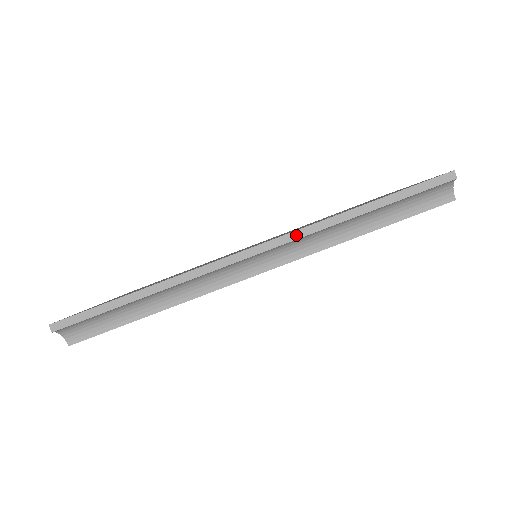
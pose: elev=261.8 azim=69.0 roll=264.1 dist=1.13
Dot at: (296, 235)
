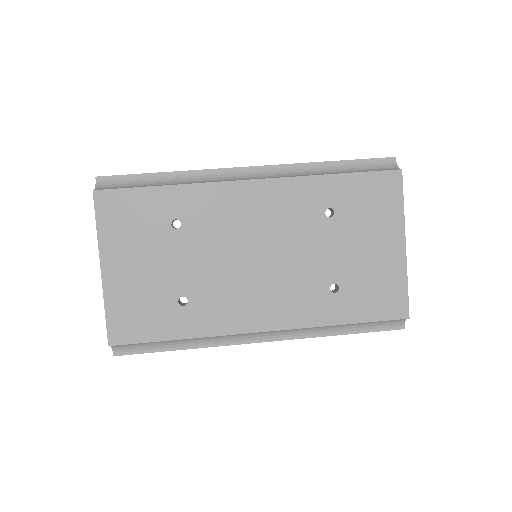
Dot at: (284, 165)
